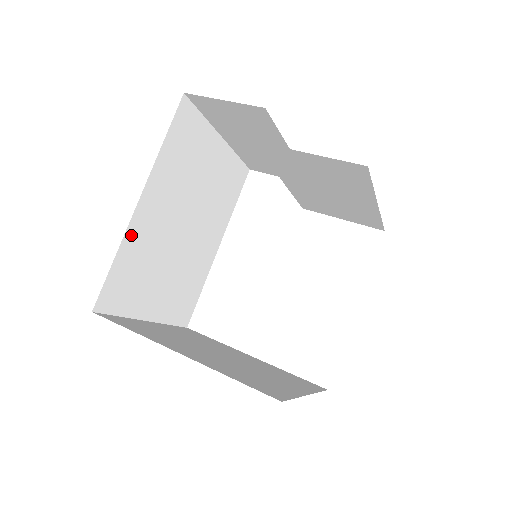
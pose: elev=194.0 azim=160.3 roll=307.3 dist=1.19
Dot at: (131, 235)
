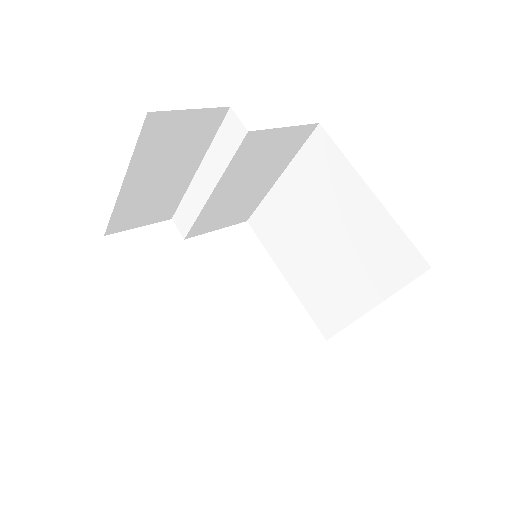
Dot at: occluded
